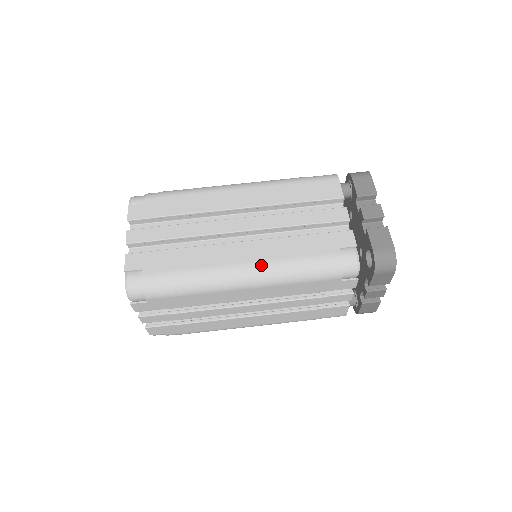
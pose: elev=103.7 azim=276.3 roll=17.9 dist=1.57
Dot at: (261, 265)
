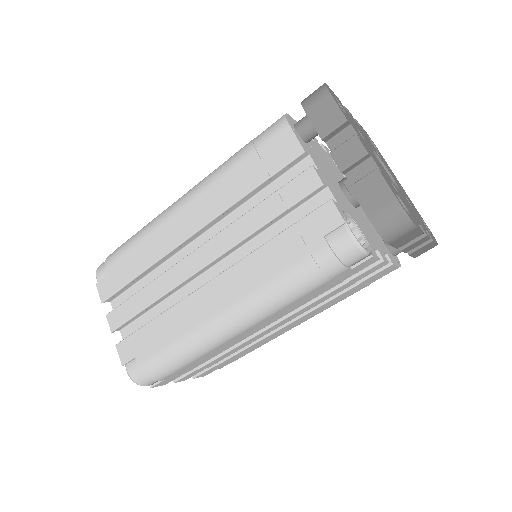
Dot at: (242, 303)
